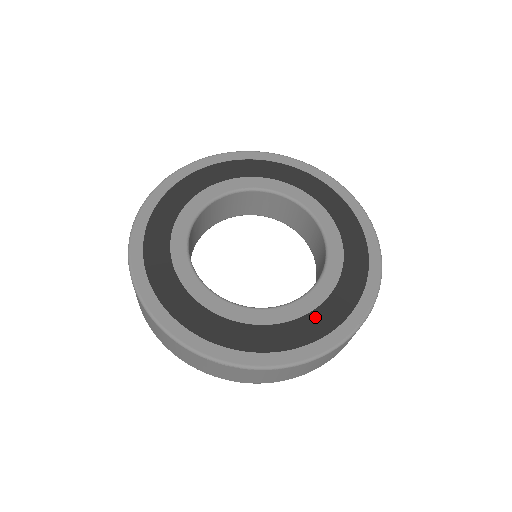
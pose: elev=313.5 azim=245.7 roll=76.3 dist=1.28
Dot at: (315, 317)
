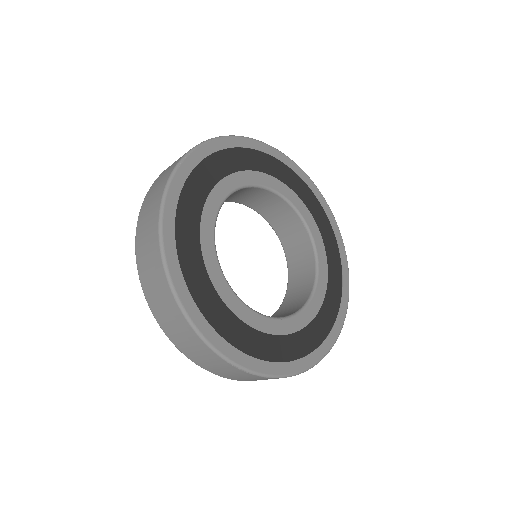
Dot at: (306, 333)
